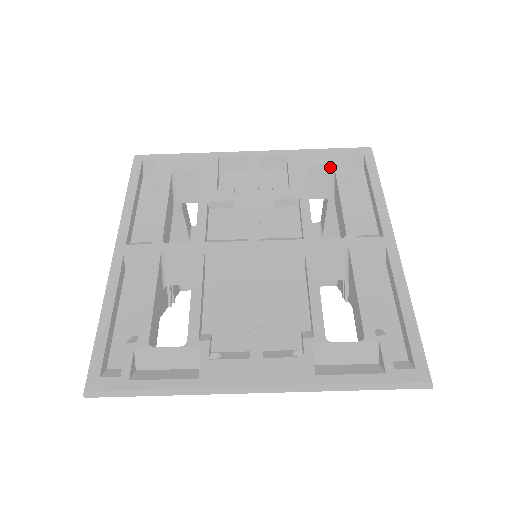
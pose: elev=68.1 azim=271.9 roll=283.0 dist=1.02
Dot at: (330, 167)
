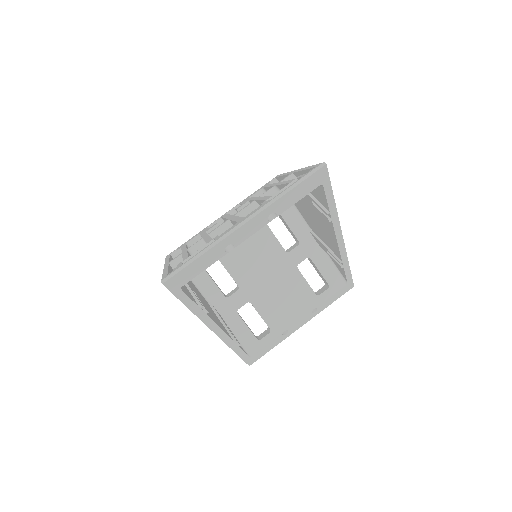
Dot at: (261, 190)
